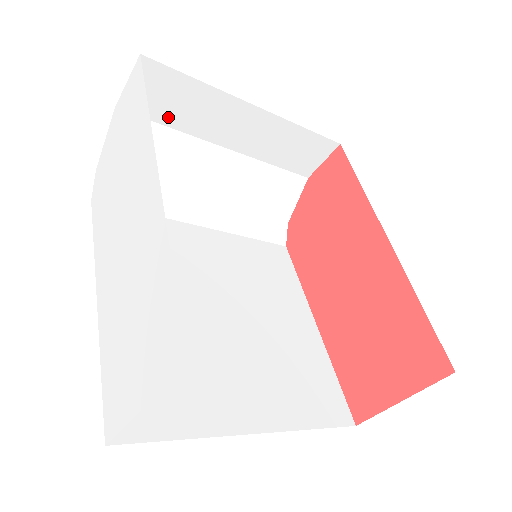
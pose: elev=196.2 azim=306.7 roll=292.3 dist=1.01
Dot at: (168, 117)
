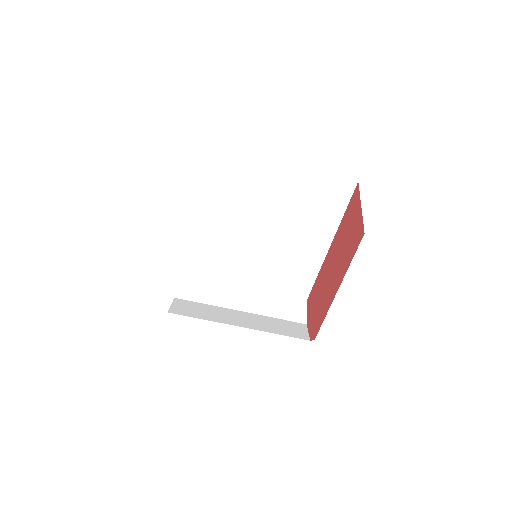
Dot at: (202, 299)
